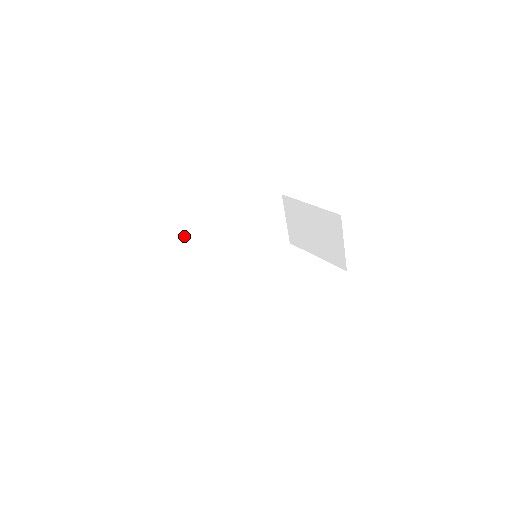
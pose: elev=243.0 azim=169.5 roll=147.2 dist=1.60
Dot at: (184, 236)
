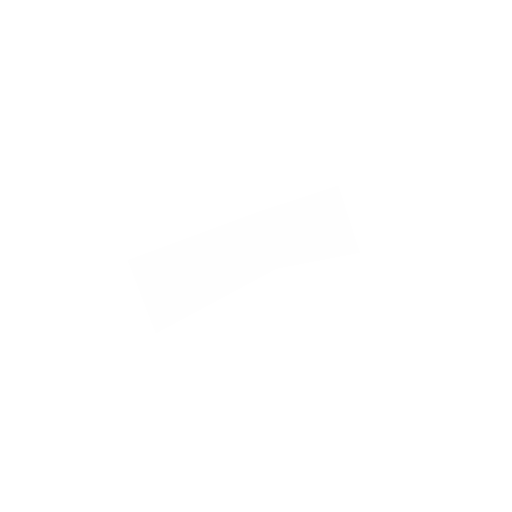
Dot at: (164, 252)
